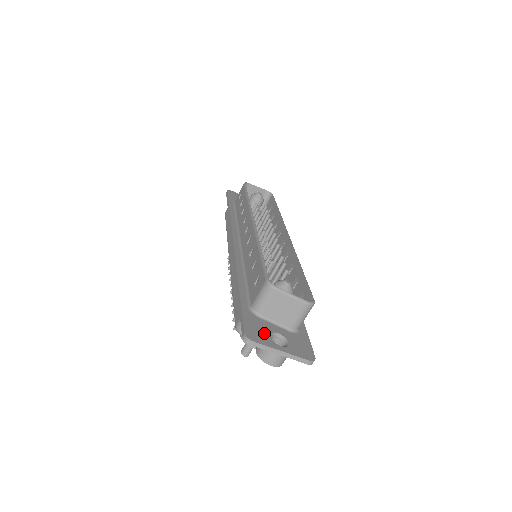
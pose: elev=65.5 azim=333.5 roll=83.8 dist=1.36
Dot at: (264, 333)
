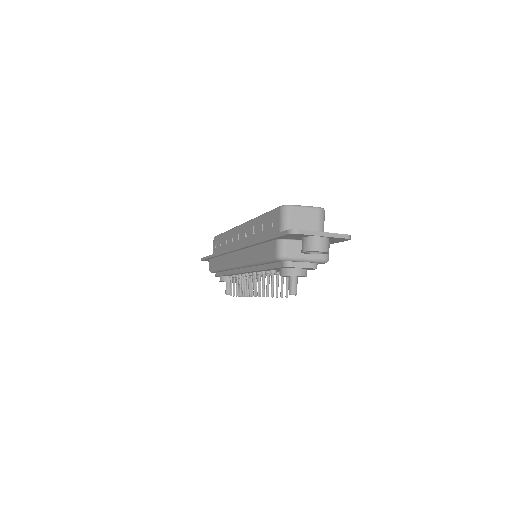
Dot at: occluded
